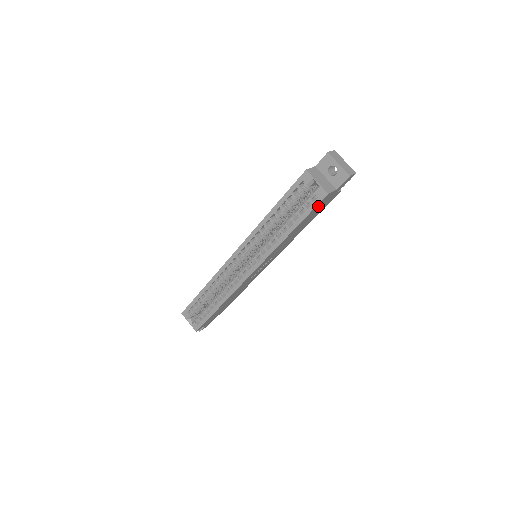
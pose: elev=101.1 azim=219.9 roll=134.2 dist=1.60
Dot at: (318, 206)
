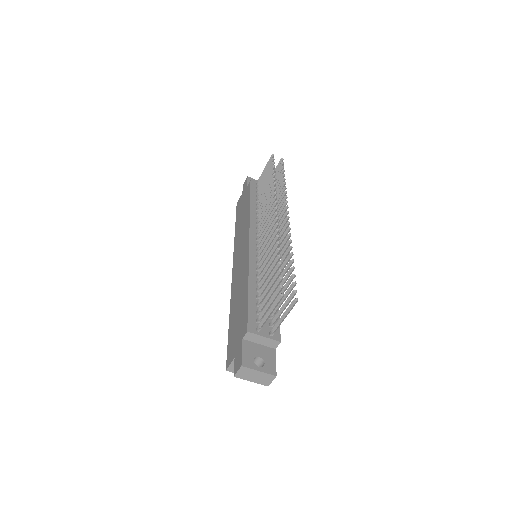
Dot at: occluded
